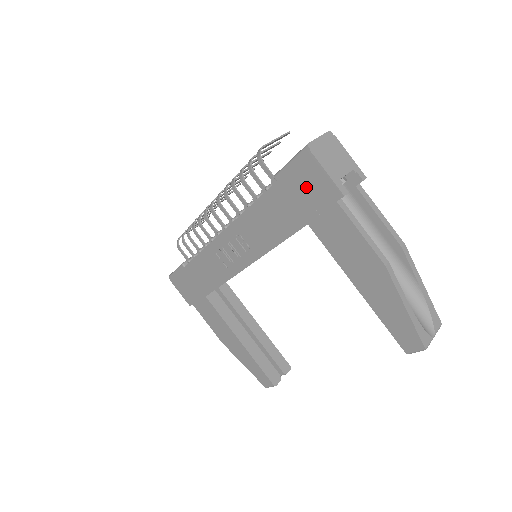
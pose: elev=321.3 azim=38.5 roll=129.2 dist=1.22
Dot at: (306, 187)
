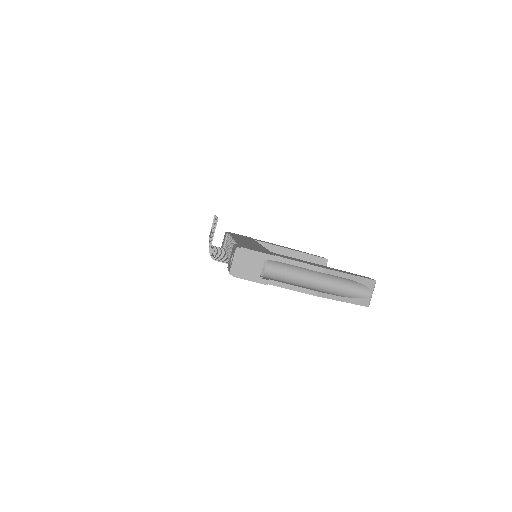
Dot at: occluded
